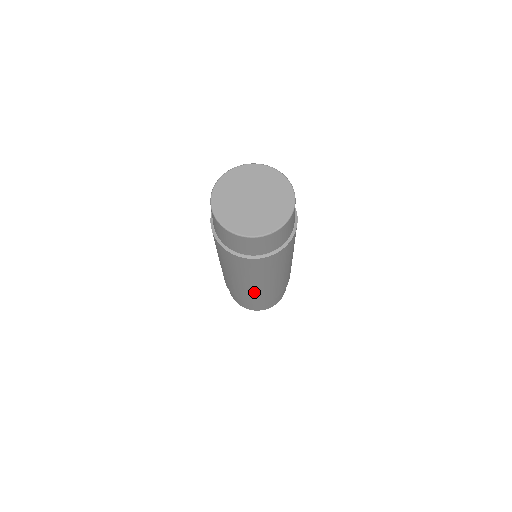
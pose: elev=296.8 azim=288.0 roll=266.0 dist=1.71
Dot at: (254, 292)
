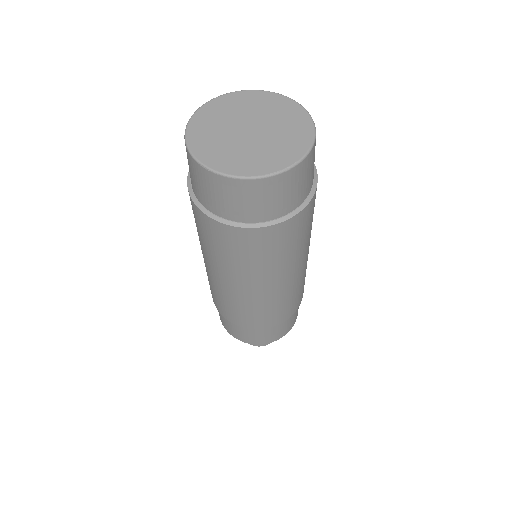
Dot at: (268, 304)
